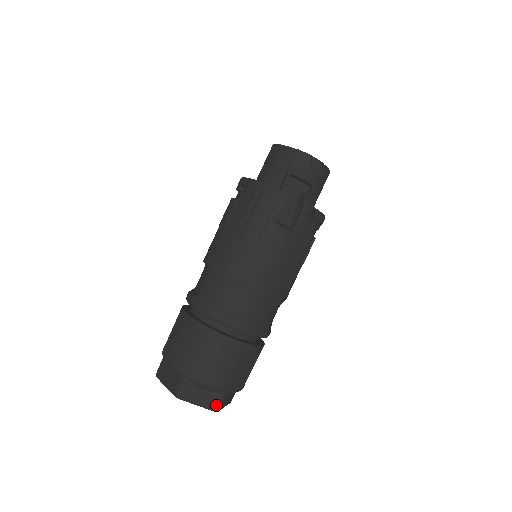
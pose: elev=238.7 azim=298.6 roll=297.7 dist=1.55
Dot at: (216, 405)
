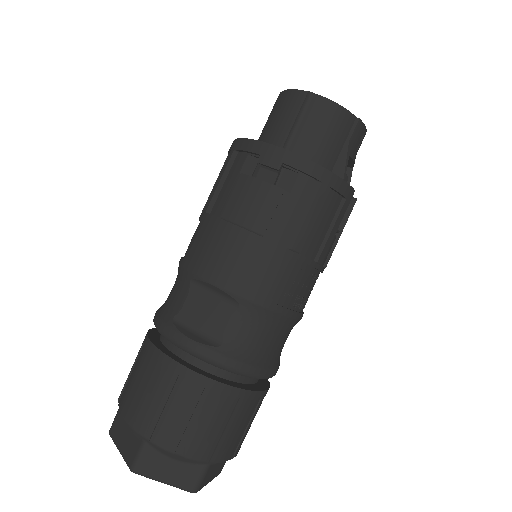
Dot at: (223, 466)
